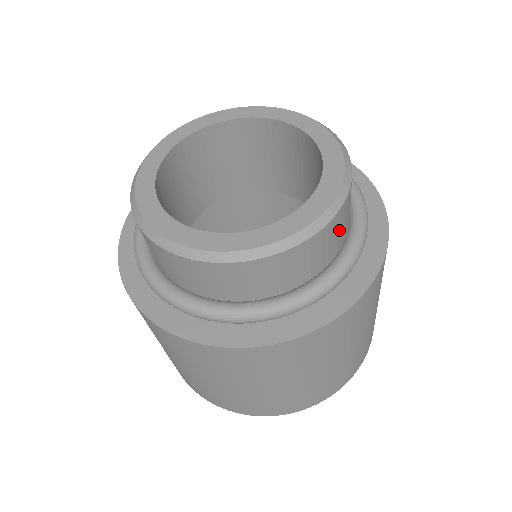
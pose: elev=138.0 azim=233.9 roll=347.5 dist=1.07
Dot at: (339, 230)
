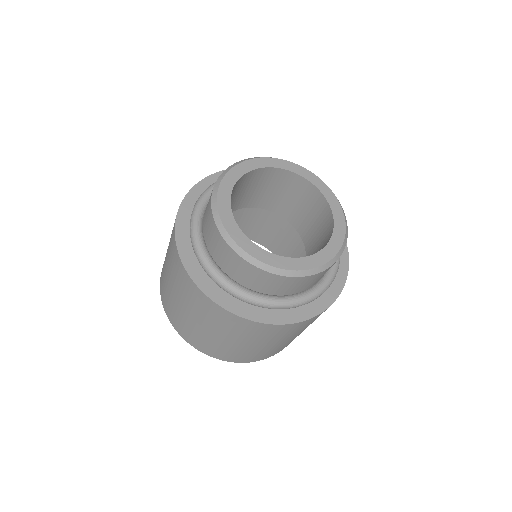
Dot at: occluded
